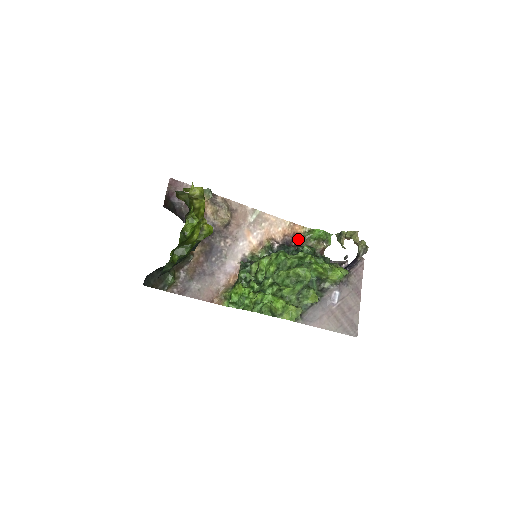
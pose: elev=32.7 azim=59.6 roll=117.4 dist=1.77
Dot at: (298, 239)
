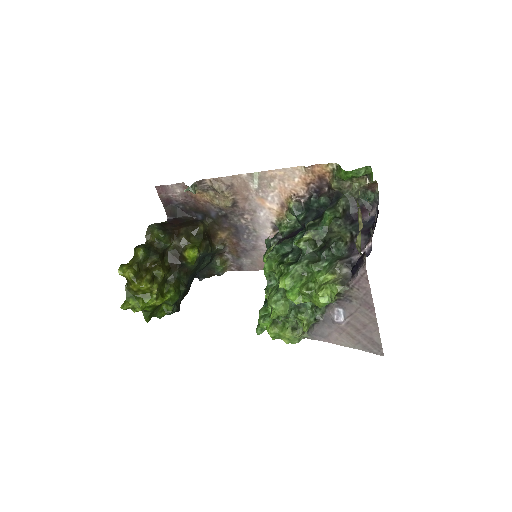
Dot at: (328, 182)
